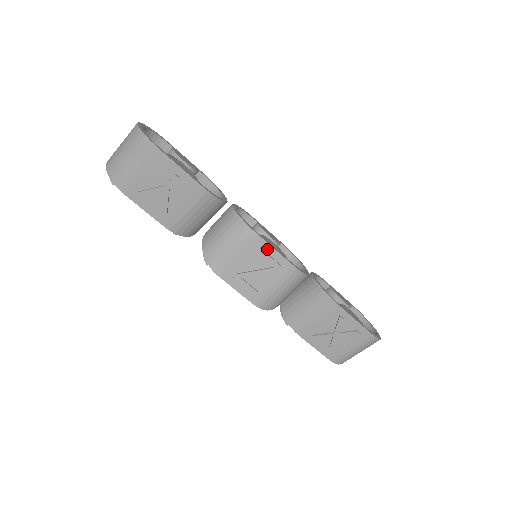
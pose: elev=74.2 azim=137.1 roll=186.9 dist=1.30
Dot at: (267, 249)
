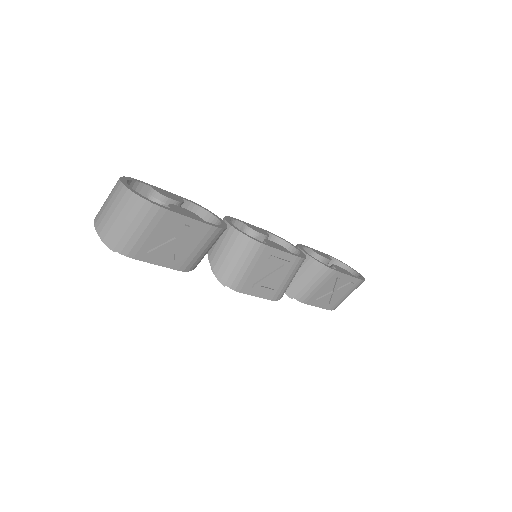
Dot at: (275, 253)
